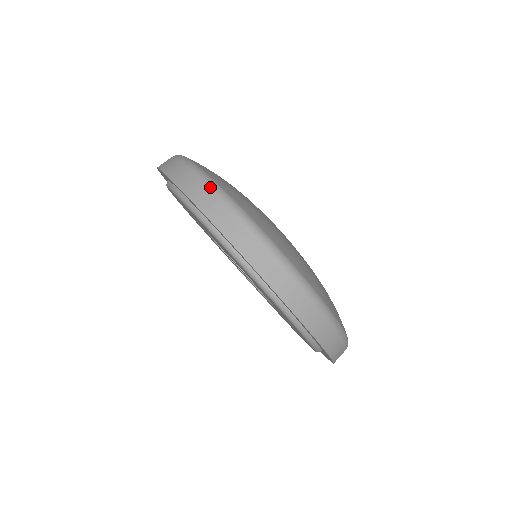
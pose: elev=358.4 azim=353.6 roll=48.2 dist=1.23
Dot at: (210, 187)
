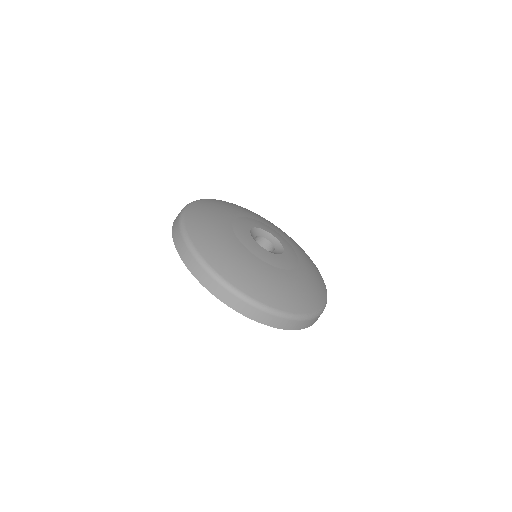
Dot at: (179, 222)
